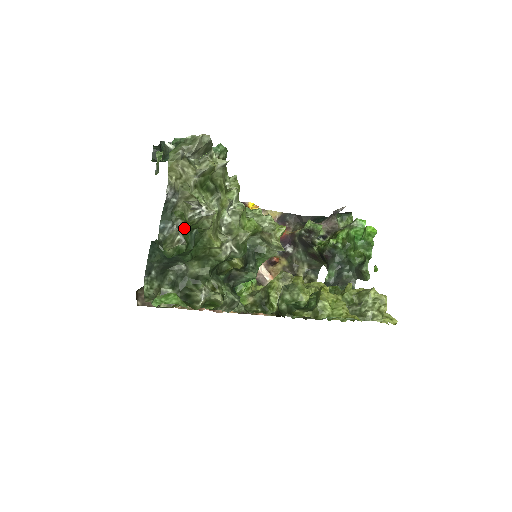
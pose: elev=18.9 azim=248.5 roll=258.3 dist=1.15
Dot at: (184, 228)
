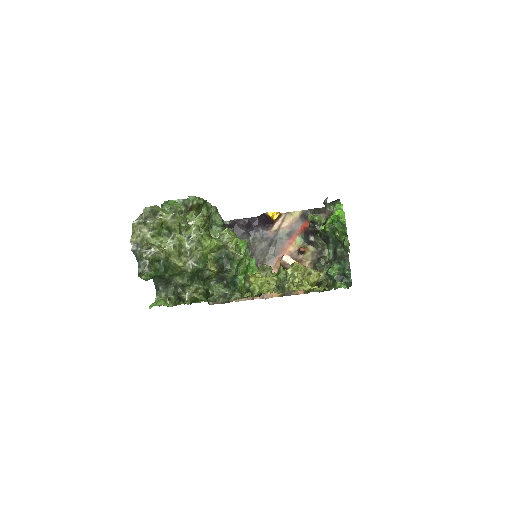
Dot at: (151, 262)
